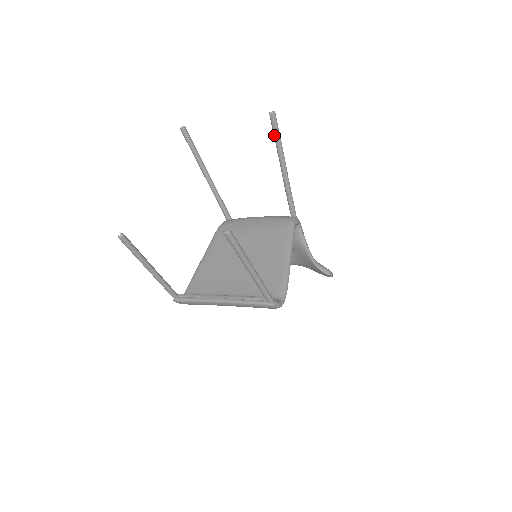
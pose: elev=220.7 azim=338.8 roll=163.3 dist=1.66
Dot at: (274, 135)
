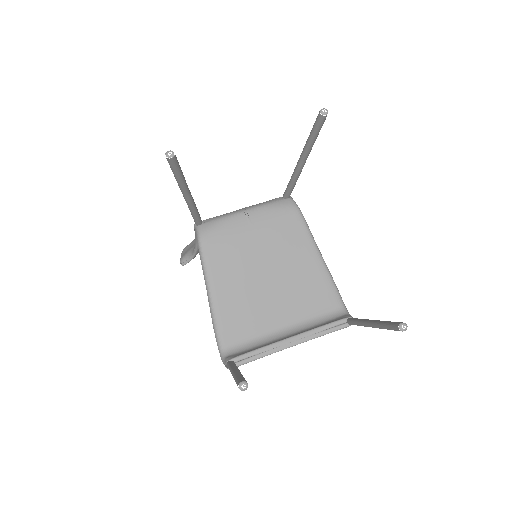
Dot at: (314, 135)
